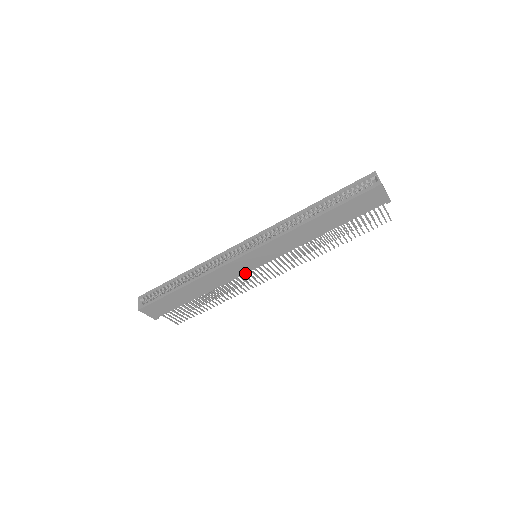
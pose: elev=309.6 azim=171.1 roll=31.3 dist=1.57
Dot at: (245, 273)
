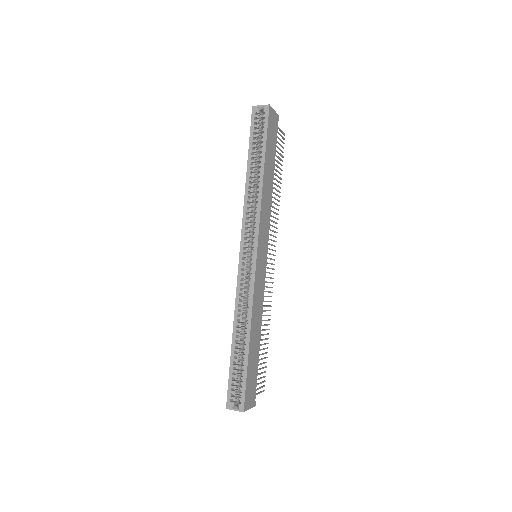
Dot at: (265, 277)
